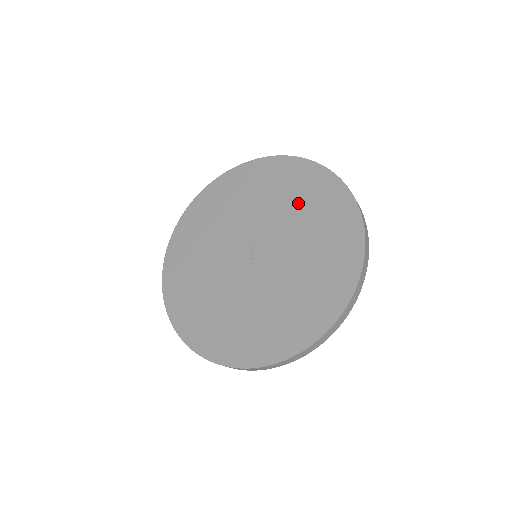
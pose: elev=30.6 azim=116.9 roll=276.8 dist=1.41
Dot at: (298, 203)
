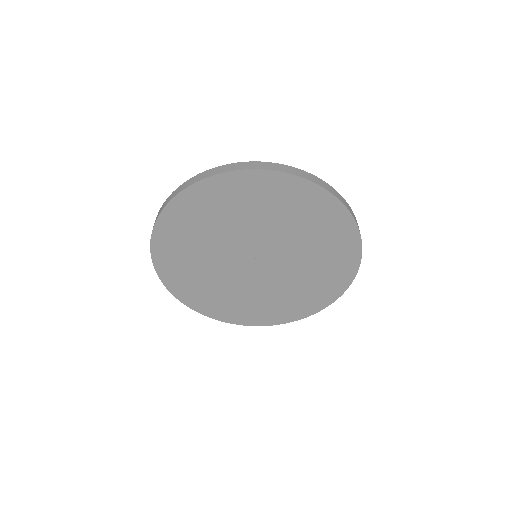
Dot at: (307, 229)
